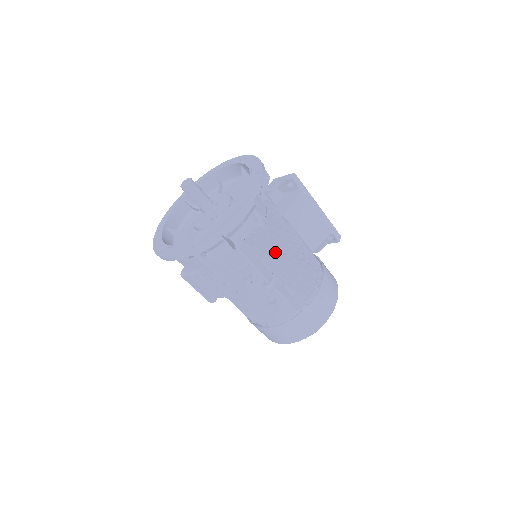
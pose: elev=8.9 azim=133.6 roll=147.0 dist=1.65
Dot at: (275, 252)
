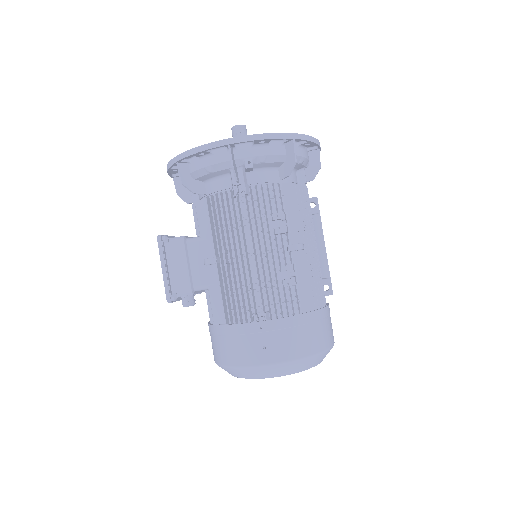
Dot at: occluded
